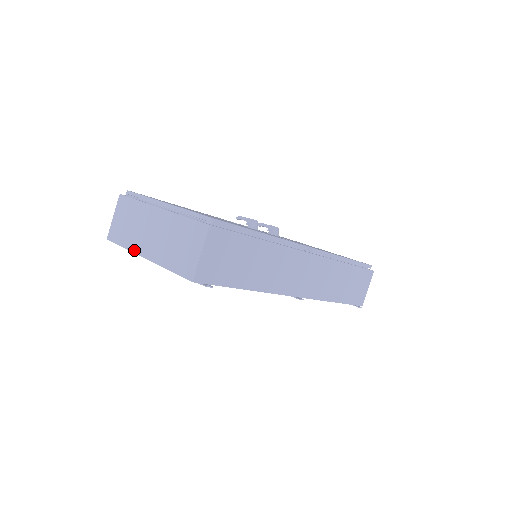
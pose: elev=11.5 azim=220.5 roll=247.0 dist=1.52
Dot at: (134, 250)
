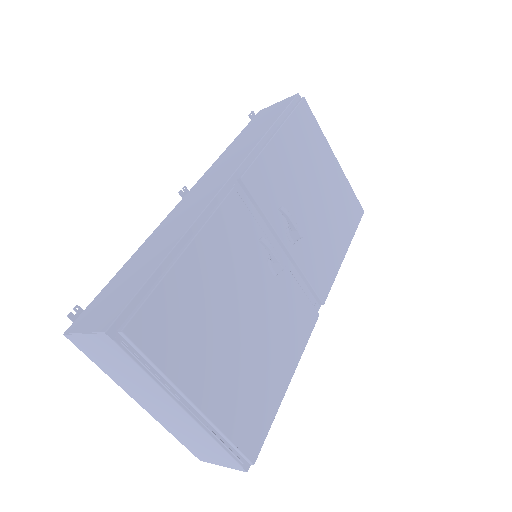
Dot at: (122, 388)
